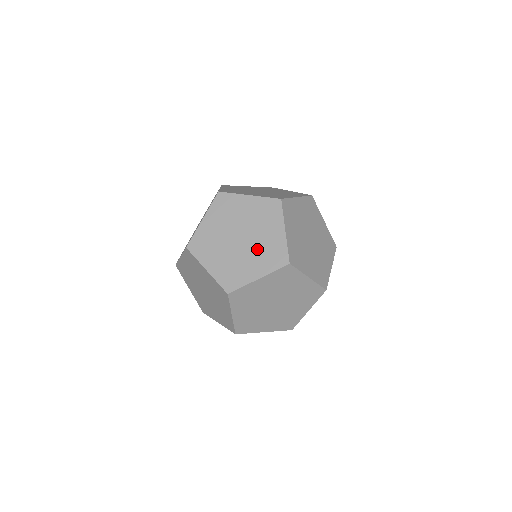
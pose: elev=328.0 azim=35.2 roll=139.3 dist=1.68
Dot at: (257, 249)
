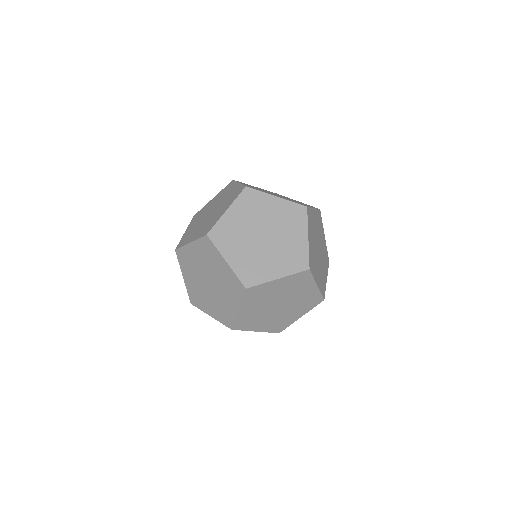
Dot at: (208, 221)
